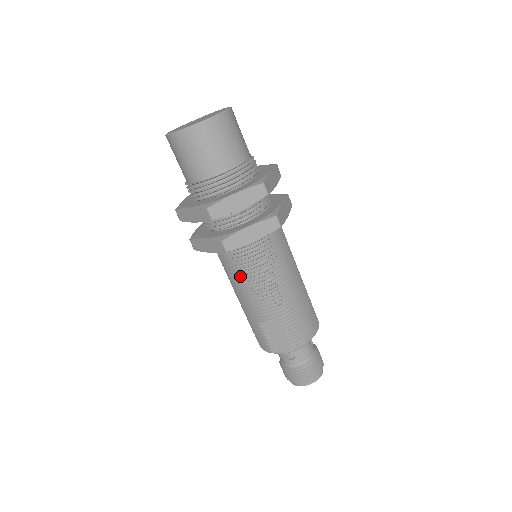
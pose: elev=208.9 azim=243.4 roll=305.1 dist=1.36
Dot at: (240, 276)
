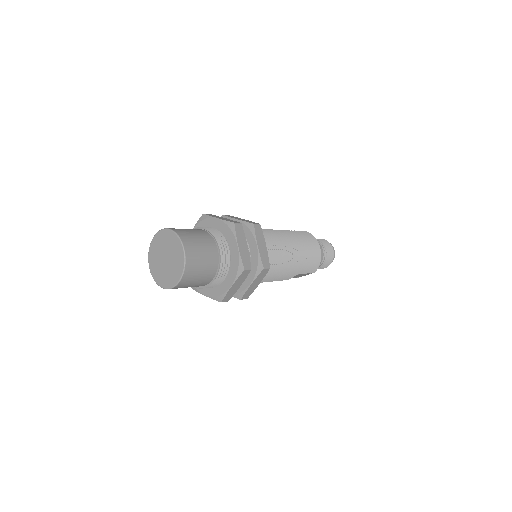
Dot at: occluded
